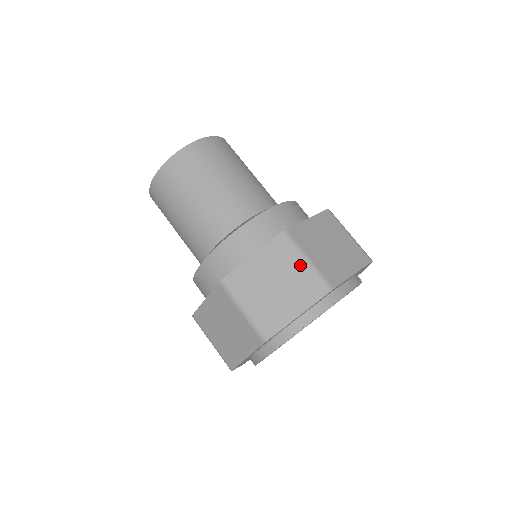
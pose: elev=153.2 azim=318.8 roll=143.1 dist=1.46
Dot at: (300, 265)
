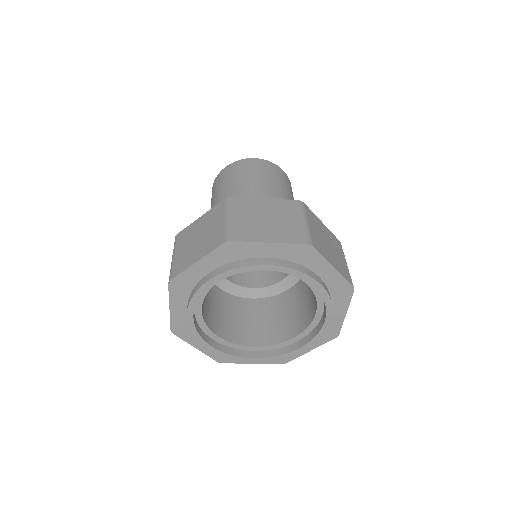
Dot at: (221, 222)
